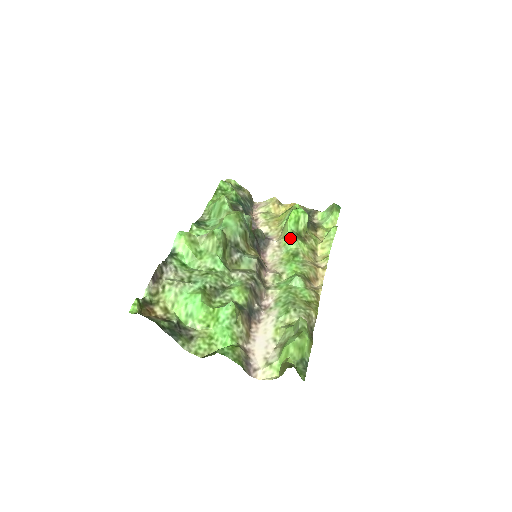
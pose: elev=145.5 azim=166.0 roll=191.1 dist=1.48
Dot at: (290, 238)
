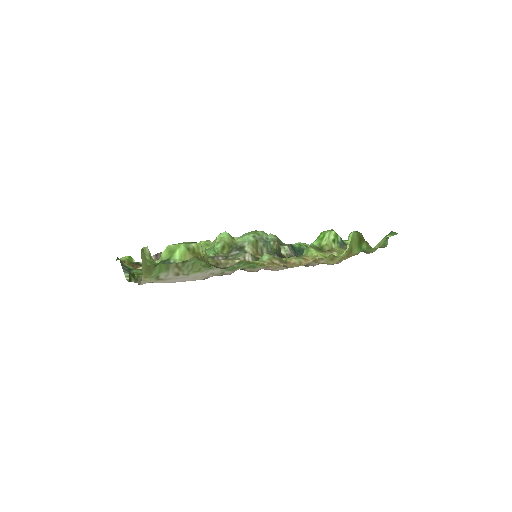
Dot at: (306, 249)
